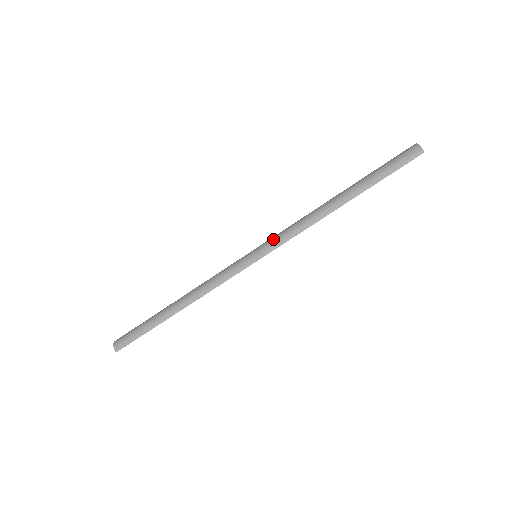
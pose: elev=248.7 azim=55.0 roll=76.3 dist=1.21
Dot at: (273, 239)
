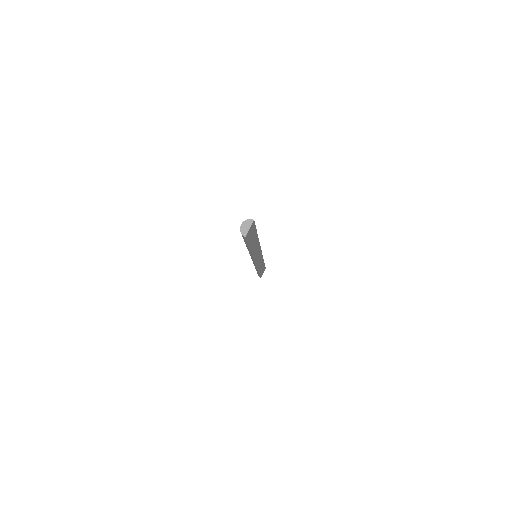
Dot at: occluded
